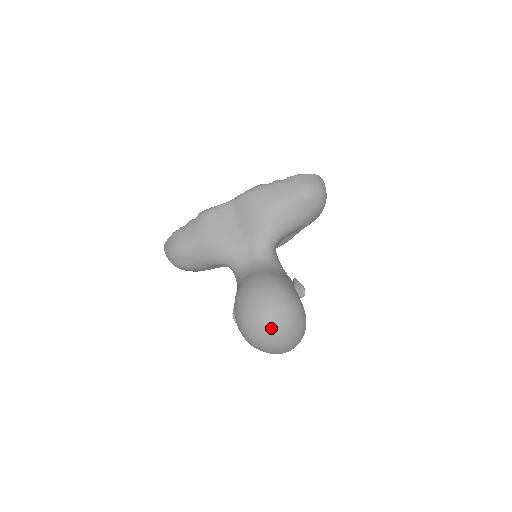
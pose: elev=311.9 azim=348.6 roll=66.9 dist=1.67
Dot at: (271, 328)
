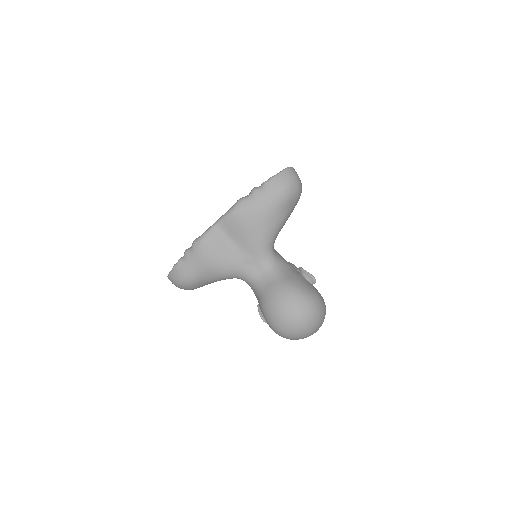
Dot at: (306, 329)
